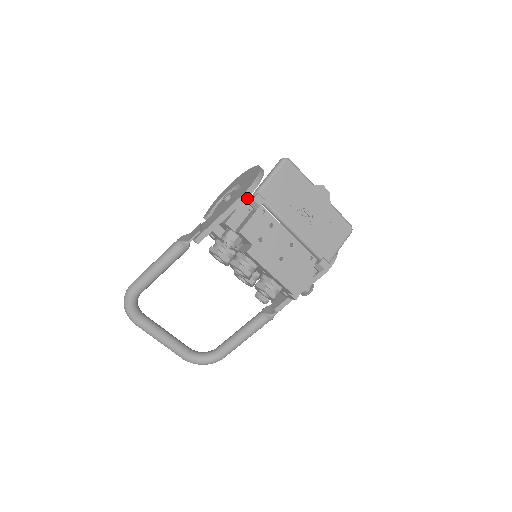
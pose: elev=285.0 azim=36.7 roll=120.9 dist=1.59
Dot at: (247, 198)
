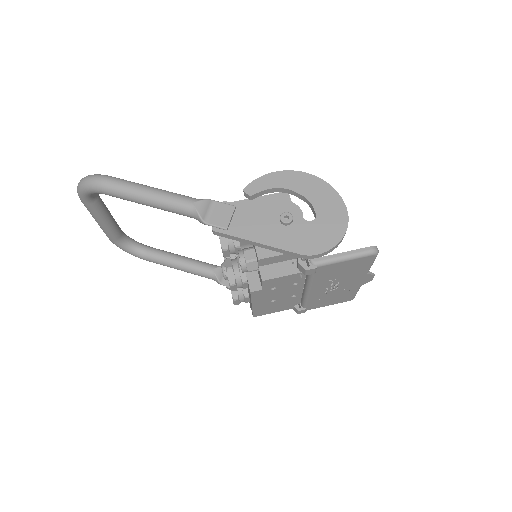
Dot at: occluded
